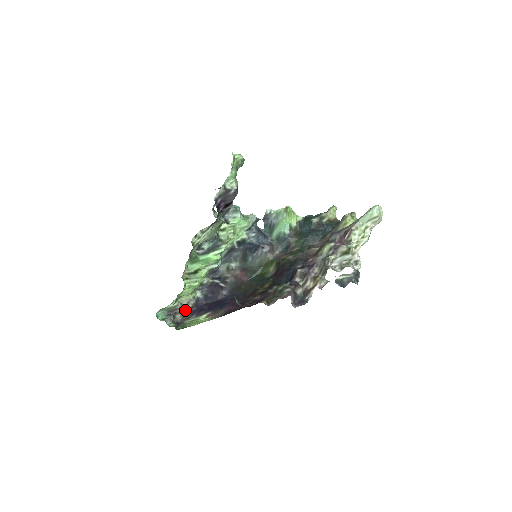
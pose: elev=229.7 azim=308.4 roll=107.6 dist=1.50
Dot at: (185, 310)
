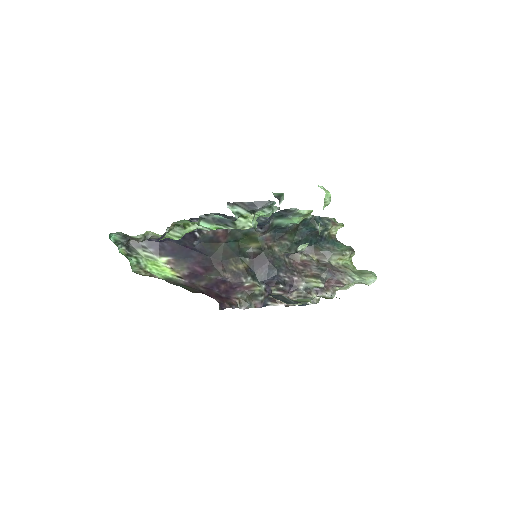
Dot at: (144, 240)
